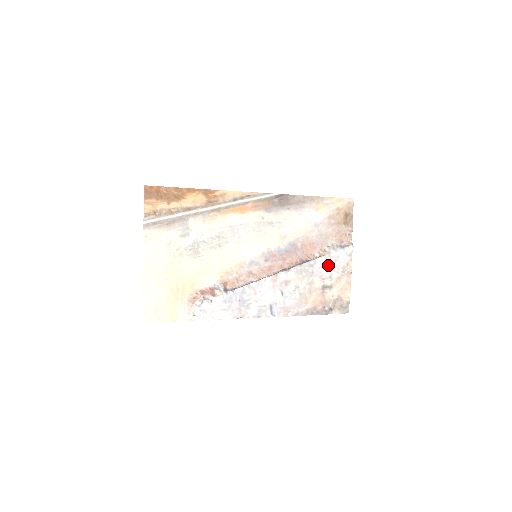
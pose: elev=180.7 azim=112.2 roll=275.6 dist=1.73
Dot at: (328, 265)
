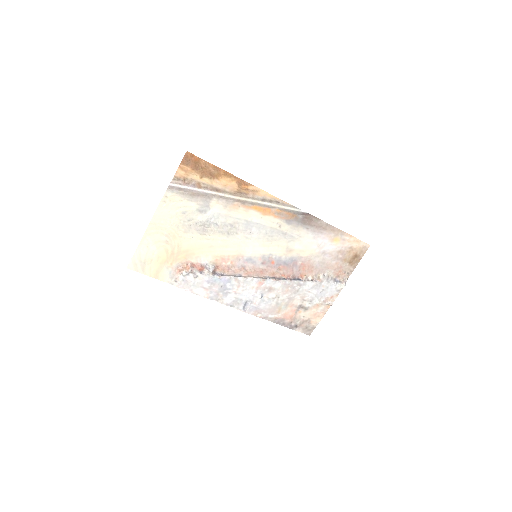
Dot at: (315, 290)
